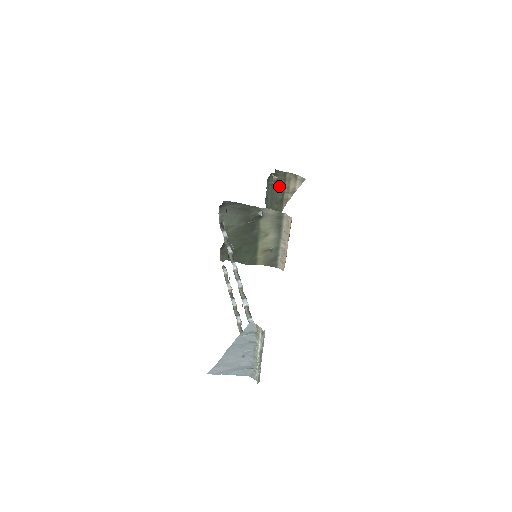
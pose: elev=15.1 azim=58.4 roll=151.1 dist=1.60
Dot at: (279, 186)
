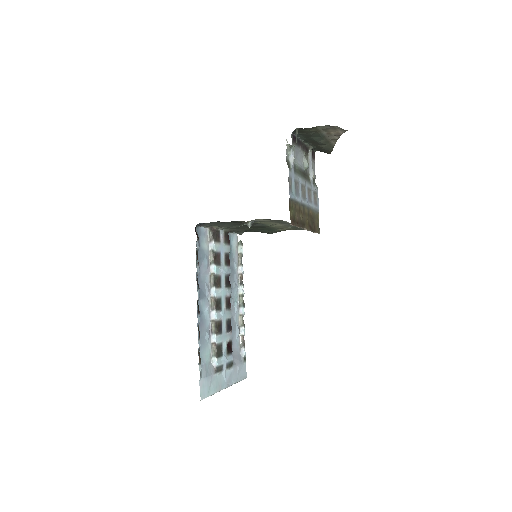
Dot at: (314, 134)
